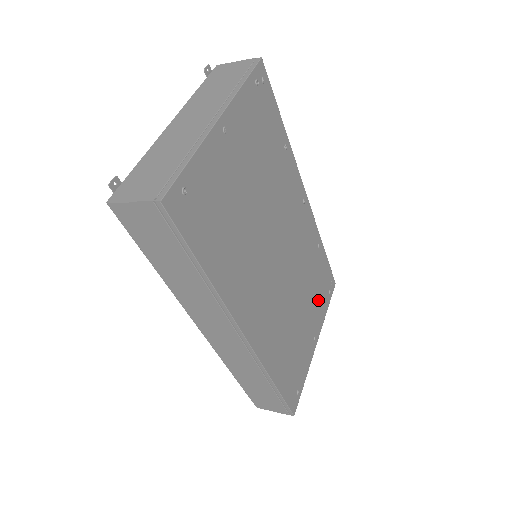
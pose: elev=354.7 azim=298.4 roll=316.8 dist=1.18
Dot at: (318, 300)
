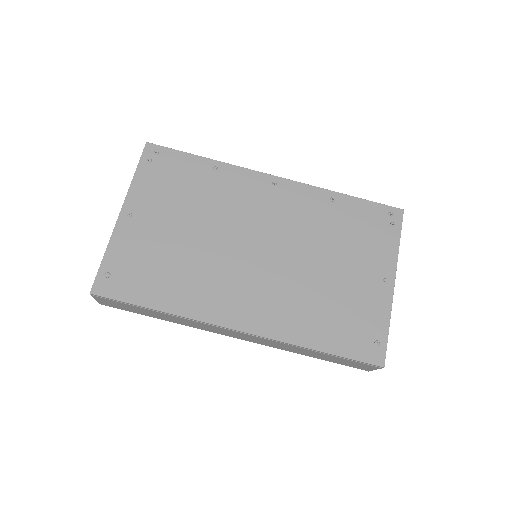
Dot at: (368, 244)
